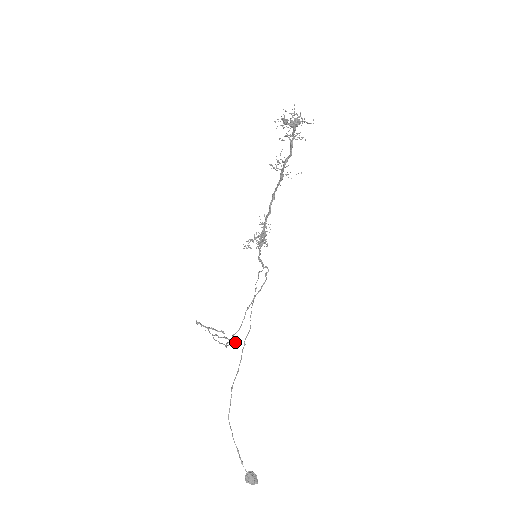
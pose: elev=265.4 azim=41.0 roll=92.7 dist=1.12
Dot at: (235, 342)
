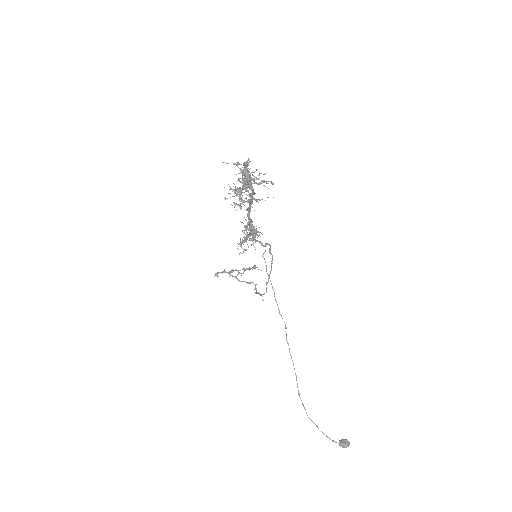
Dot at: (258, 269)
